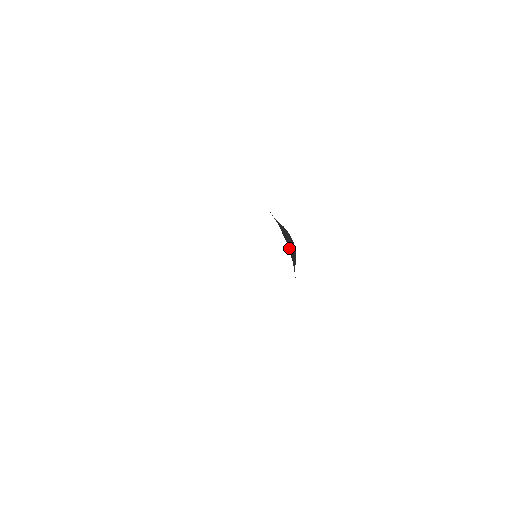
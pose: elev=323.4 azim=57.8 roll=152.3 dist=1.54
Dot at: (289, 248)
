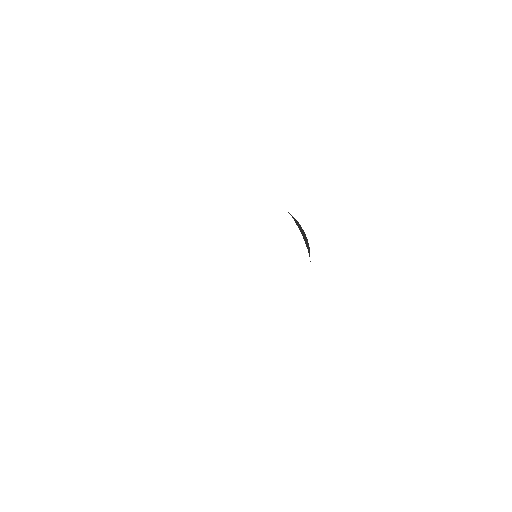
Dot at: occluded
